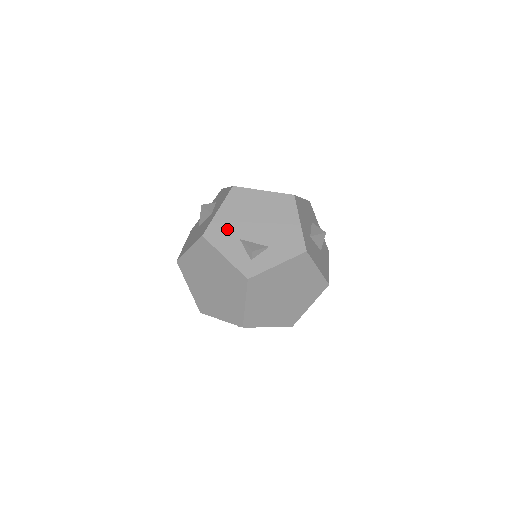
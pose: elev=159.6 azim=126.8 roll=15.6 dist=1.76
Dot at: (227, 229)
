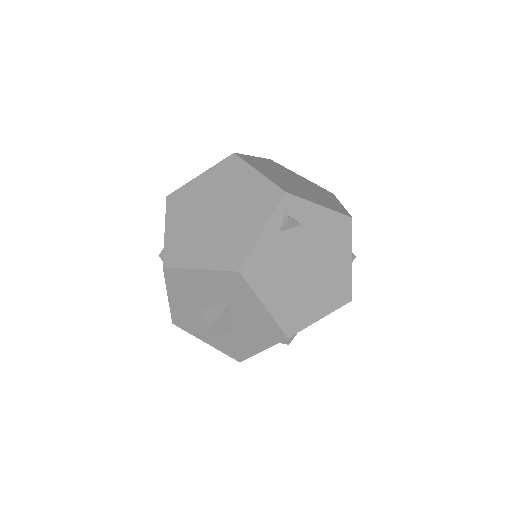
Dot at: occluded
